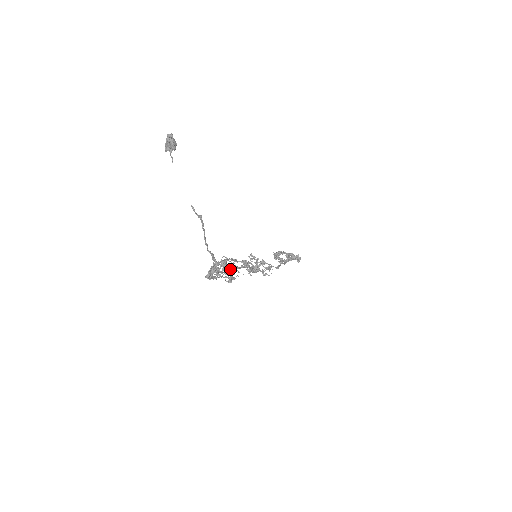
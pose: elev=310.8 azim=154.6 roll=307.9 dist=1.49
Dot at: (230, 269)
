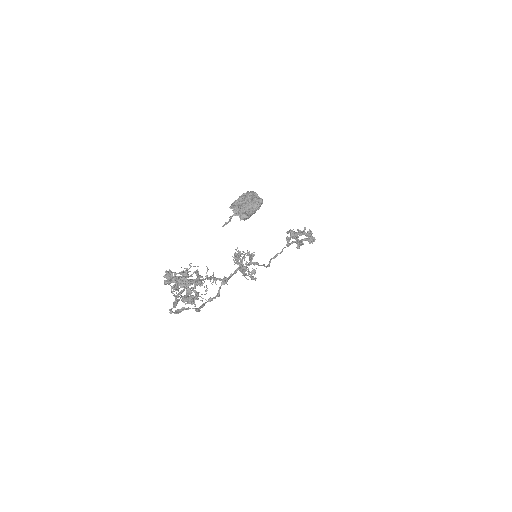
Dot at: (193, 299)
